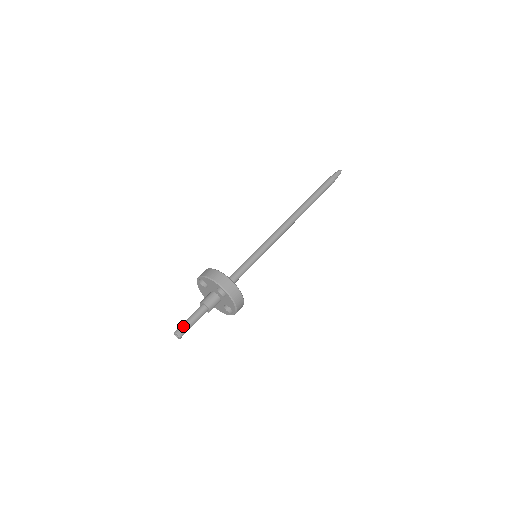
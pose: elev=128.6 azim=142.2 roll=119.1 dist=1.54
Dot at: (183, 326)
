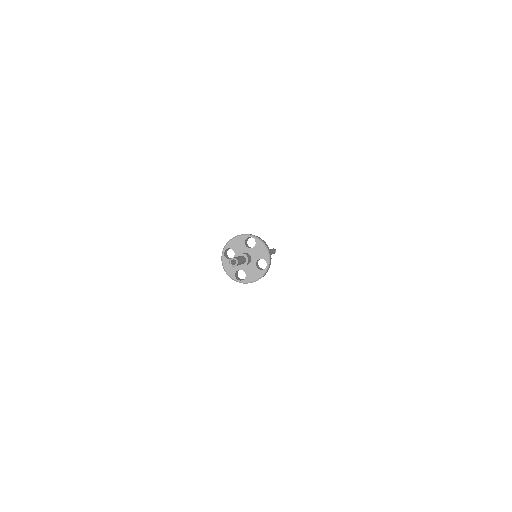
Dot at: occluded
